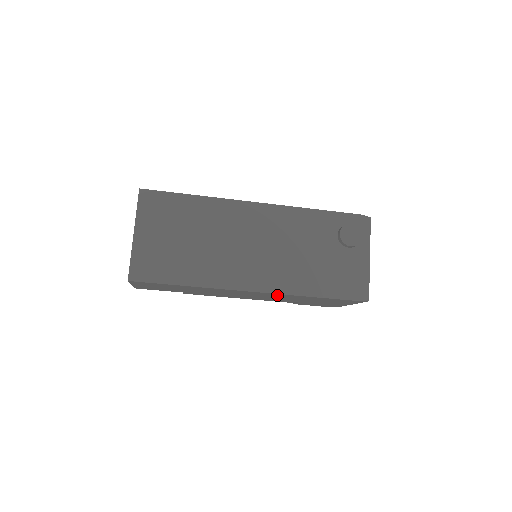
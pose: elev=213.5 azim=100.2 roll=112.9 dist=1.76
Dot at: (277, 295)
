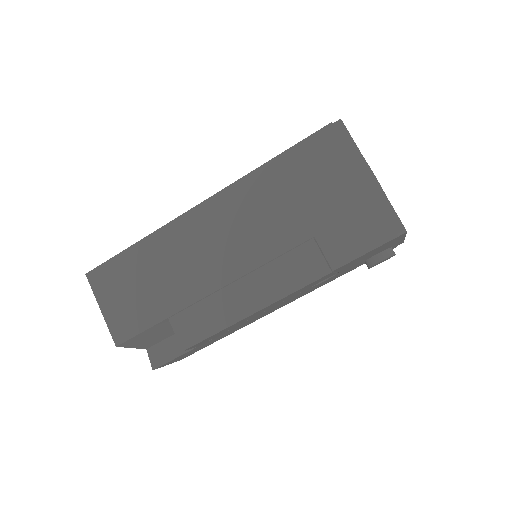
Dot at: (239, 199)
